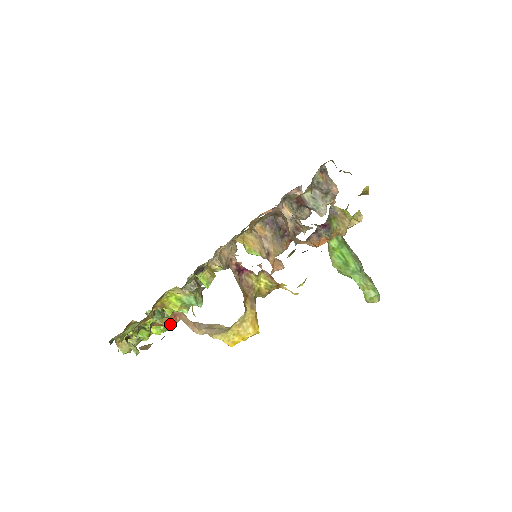
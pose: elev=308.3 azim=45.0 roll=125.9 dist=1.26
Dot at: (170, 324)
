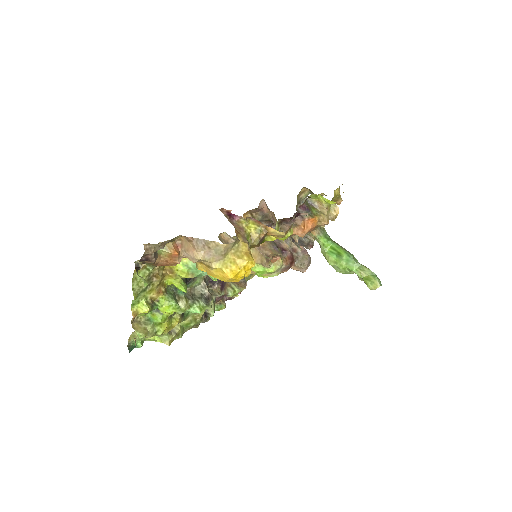
Dot at: (173, 250)
